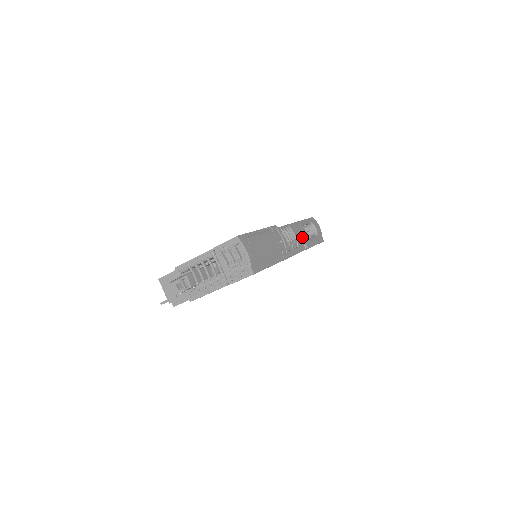
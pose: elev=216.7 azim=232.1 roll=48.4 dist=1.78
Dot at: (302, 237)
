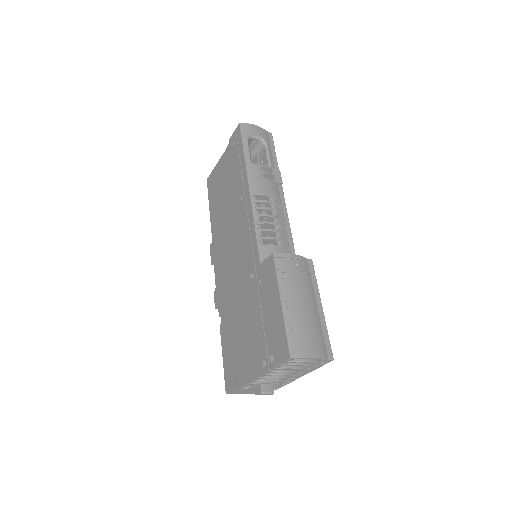
Dot at: (269, 181)
